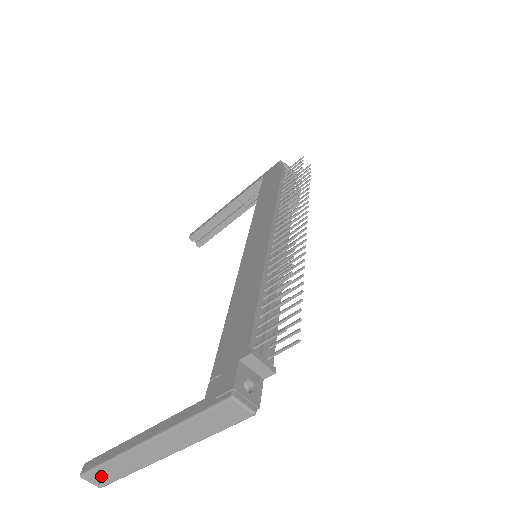
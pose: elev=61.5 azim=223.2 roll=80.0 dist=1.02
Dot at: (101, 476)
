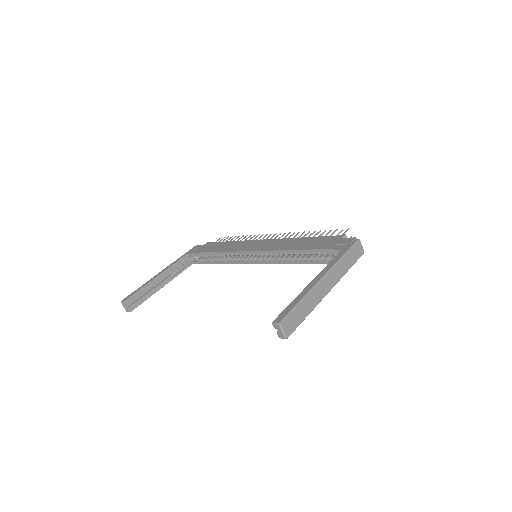
Dot at: (293, 320)
